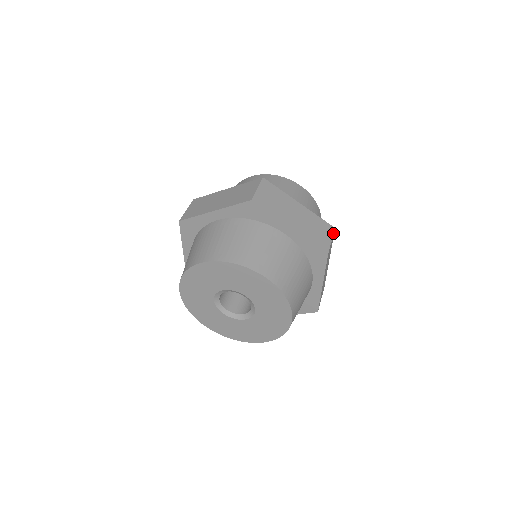
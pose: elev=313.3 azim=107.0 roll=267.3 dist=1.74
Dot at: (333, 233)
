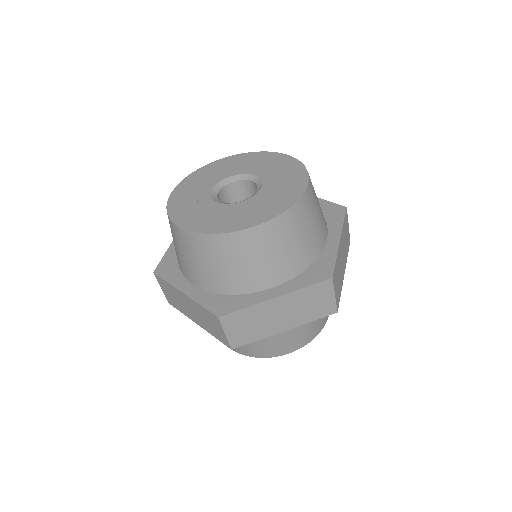
Dot at: (349, 233)
